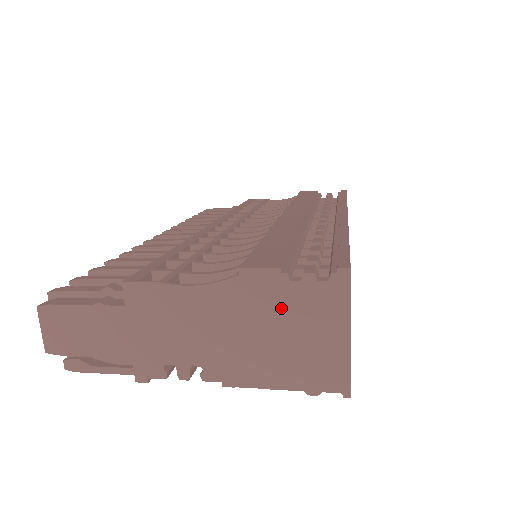
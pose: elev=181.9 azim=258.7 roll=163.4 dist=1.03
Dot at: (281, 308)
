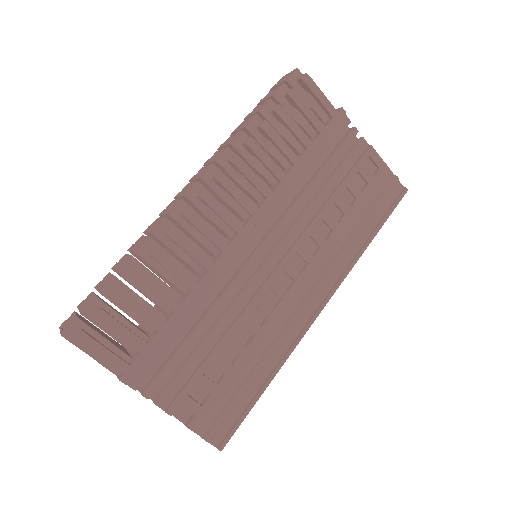
Dot at: occluded
